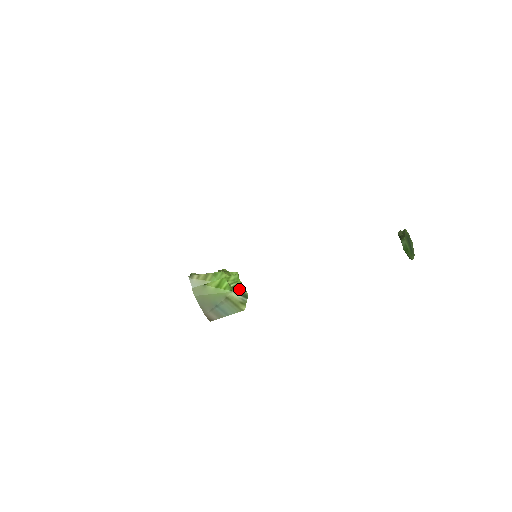
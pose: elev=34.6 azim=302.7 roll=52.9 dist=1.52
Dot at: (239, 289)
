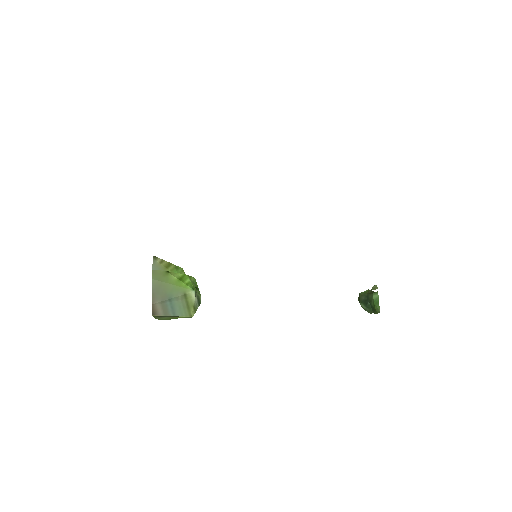
Dot at: (197, 292)
